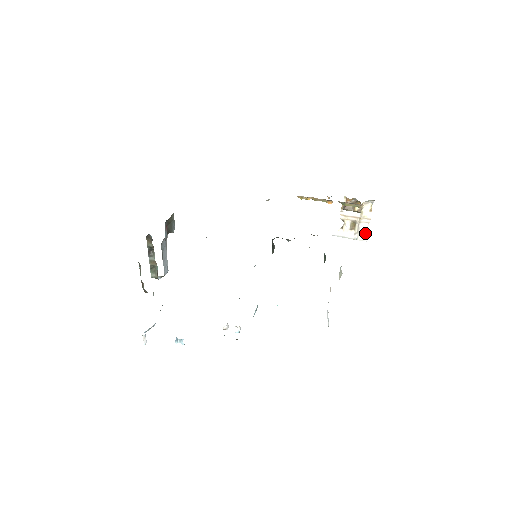
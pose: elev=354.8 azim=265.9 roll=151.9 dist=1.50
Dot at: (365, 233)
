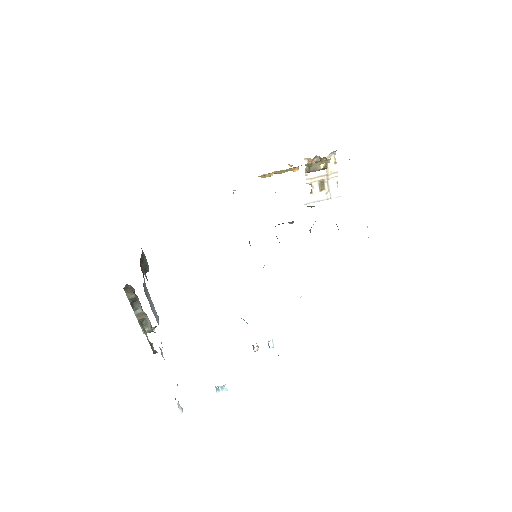
Dot at: (336, 189)
